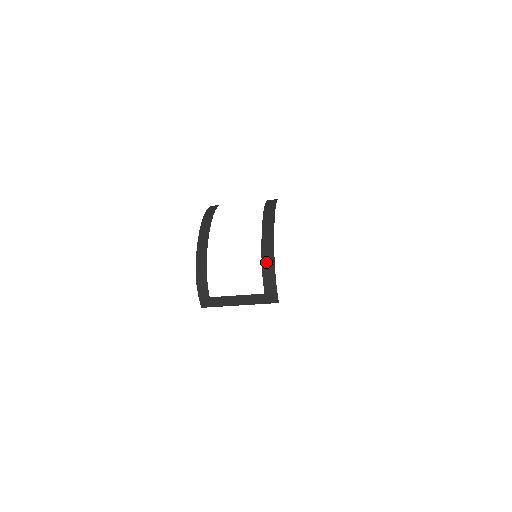
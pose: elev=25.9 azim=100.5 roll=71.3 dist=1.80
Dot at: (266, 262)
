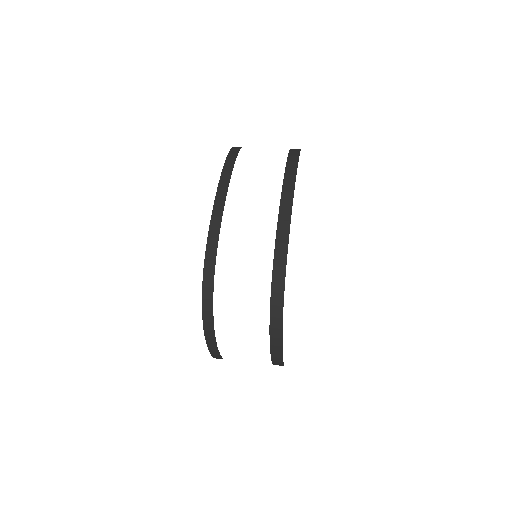
Dot at: occluded
